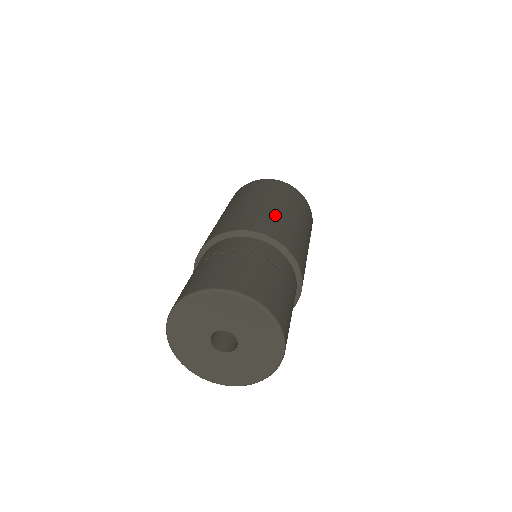
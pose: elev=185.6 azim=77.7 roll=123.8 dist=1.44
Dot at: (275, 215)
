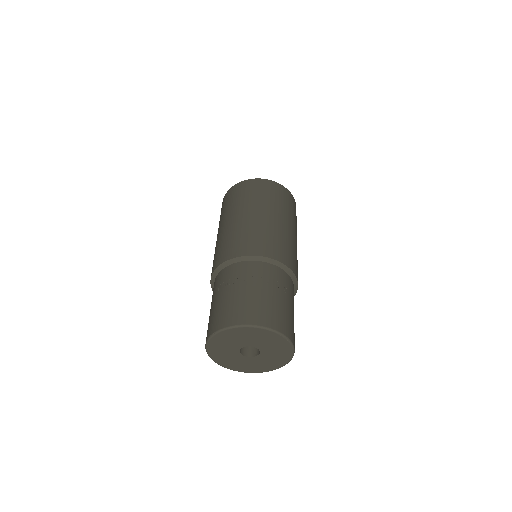
Dot at: (276, 231)
